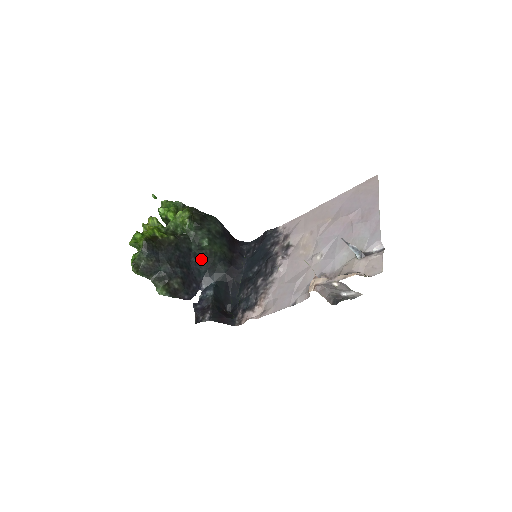
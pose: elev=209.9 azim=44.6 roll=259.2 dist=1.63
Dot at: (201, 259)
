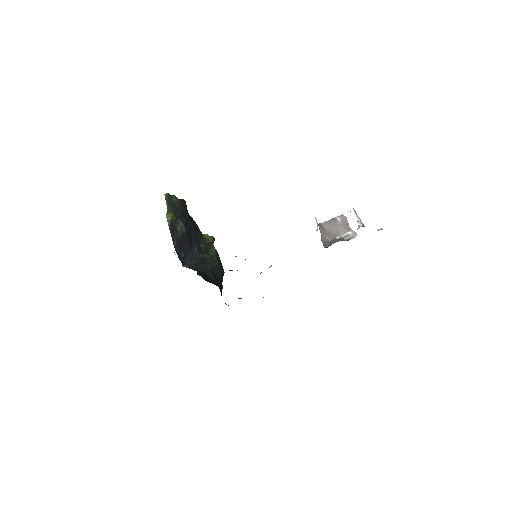
Dot at: (200, 256)
